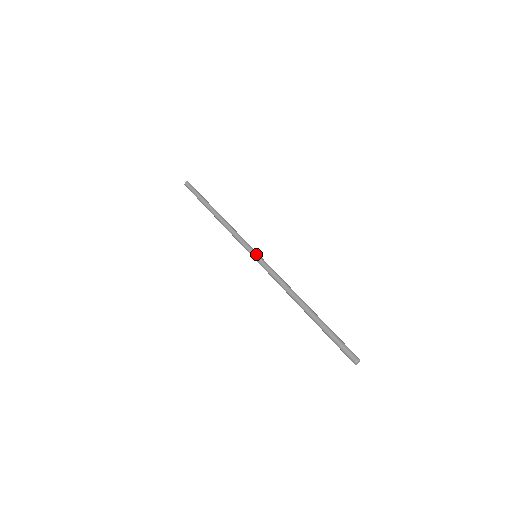
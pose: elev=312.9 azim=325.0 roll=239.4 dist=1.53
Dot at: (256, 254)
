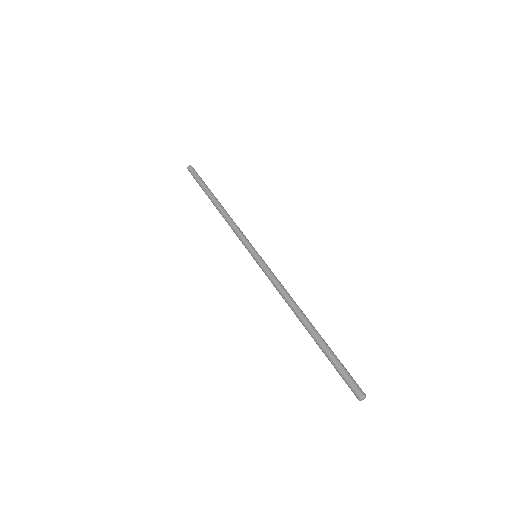
Dot at: (256, 254)
